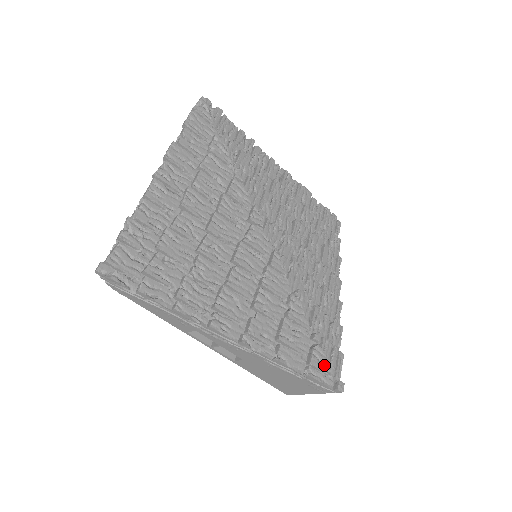
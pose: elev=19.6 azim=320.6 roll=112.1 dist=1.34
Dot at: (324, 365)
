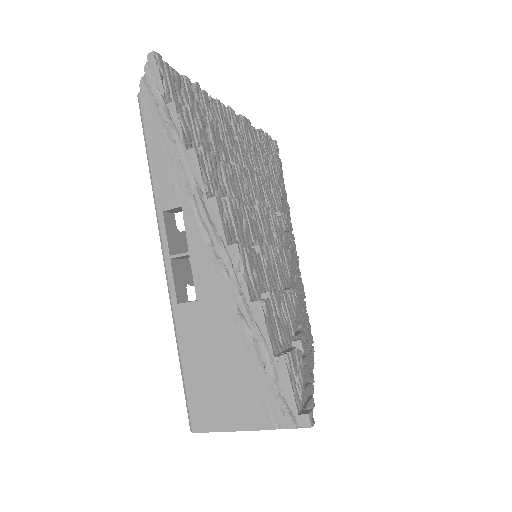
Dot at: (300, 377)
